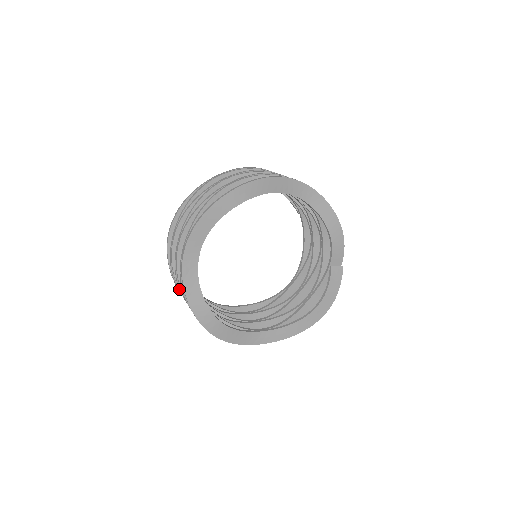
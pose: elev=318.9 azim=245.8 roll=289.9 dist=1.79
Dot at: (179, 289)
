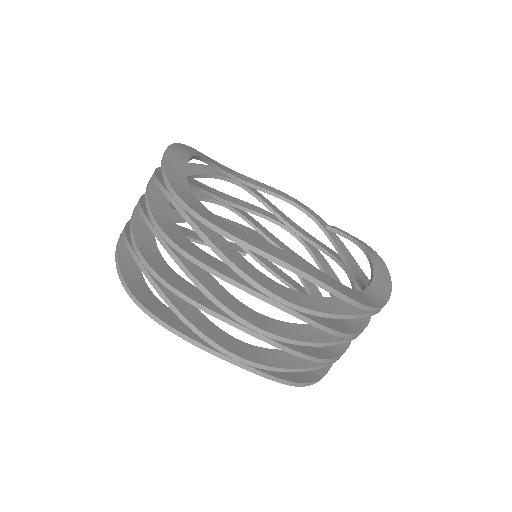
Dot at: (215, 301)
